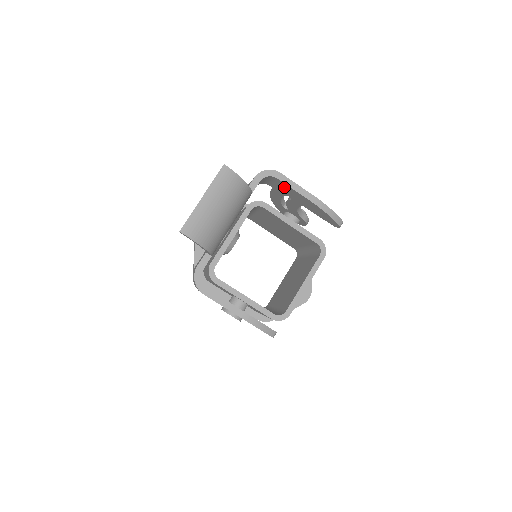
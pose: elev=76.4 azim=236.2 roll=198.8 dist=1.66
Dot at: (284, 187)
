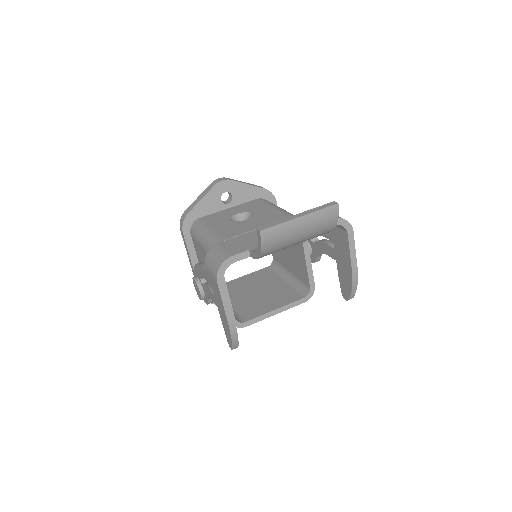
Dot at: (342, 241)
